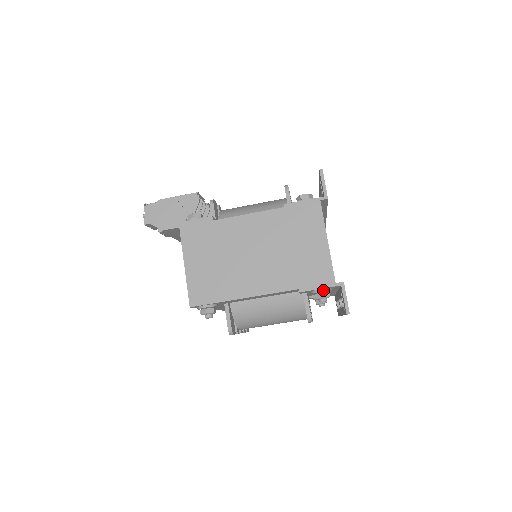
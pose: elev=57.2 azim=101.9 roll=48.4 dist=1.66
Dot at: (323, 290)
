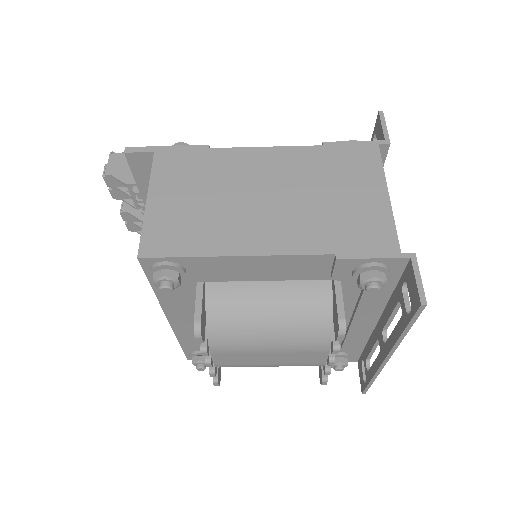
Dot at: (377, 264)
